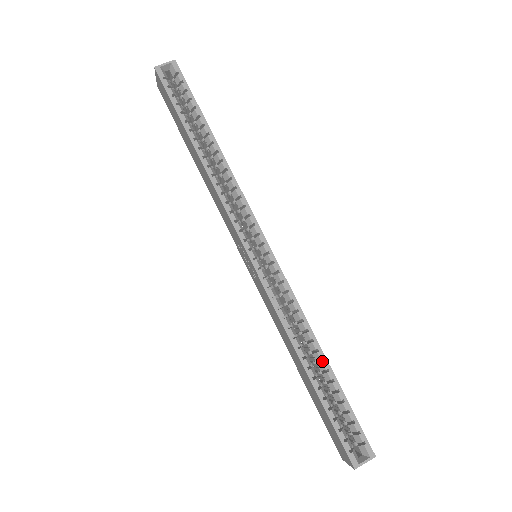
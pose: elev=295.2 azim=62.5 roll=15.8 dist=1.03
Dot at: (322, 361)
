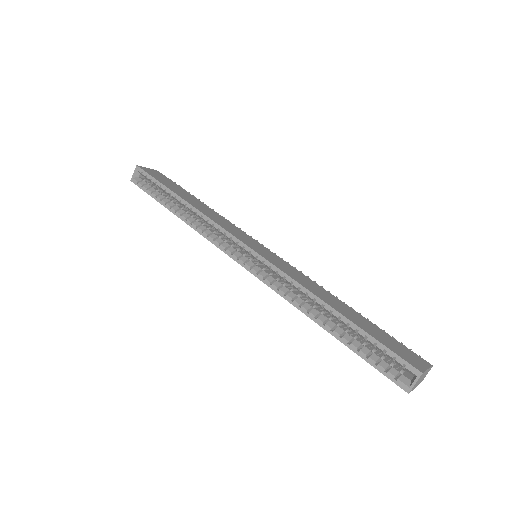
Dot at: (333, 312)
